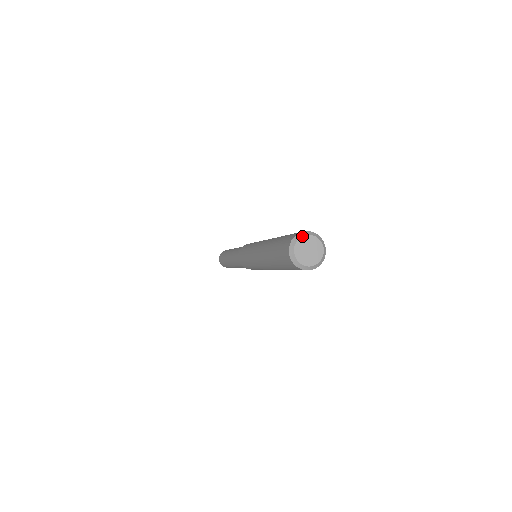
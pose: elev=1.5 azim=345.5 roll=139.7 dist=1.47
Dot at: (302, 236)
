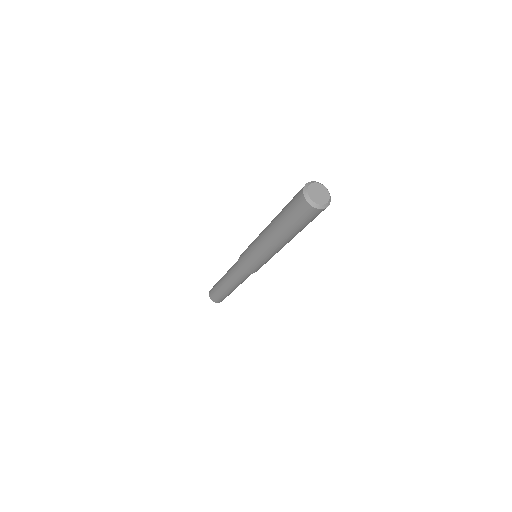
Dot at: (323, 185)
